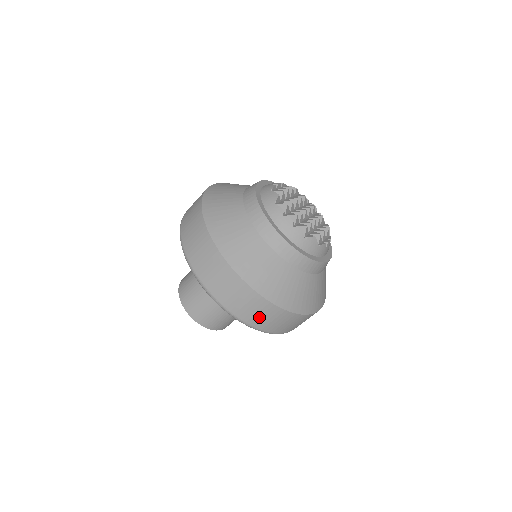
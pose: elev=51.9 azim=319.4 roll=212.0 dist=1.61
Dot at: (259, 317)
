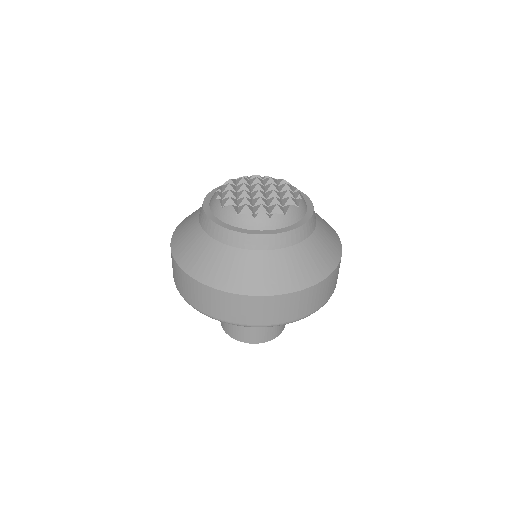
Dot at: (186, 289)
